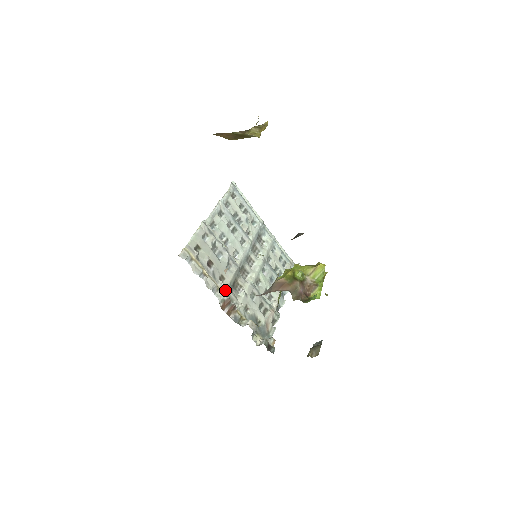
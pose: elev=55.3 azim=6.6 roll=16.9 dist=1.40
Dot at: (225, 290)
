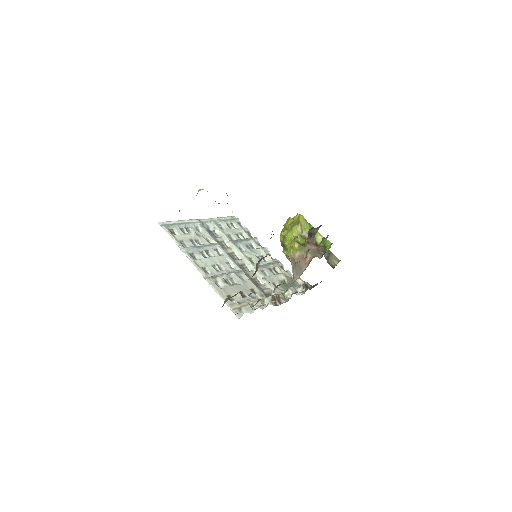
Dot at: (263, 295)
